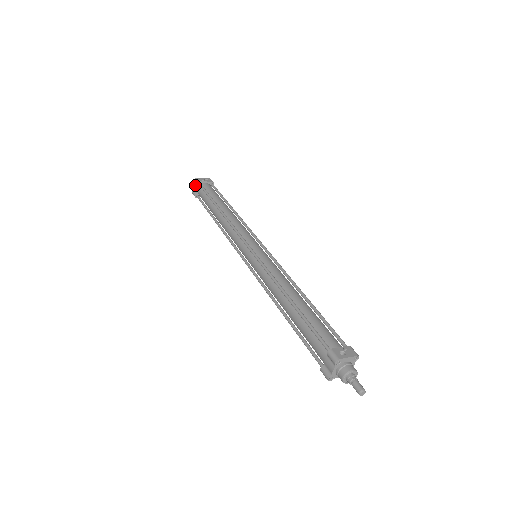
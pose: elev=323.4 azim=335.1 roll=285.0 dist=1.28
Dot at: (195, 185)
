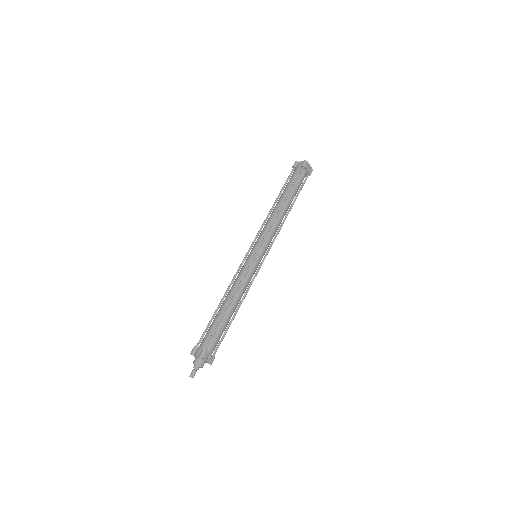
Dot at: (301, 162)
